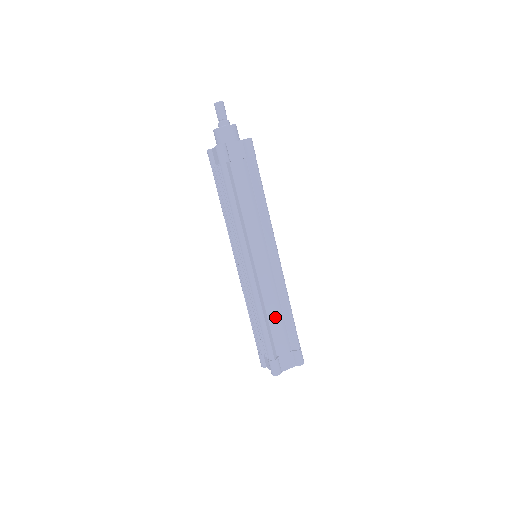
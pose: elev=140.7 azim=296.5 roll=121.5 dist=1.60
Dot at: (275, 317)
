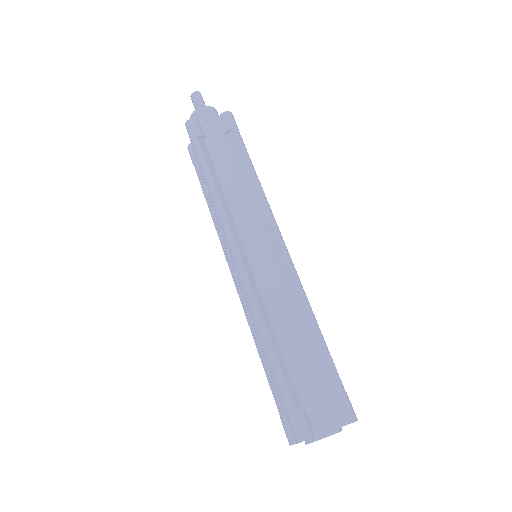
Dot at: (289, 335)
